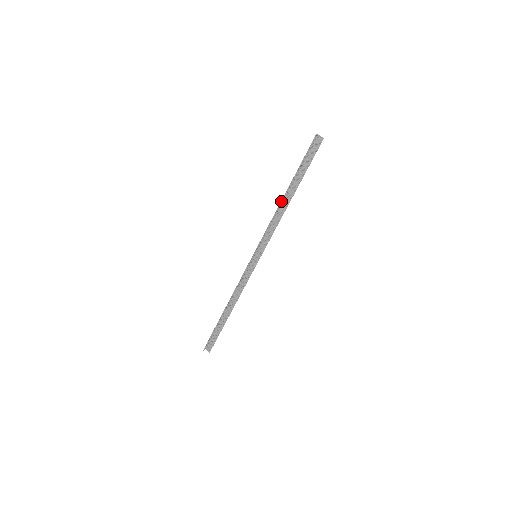
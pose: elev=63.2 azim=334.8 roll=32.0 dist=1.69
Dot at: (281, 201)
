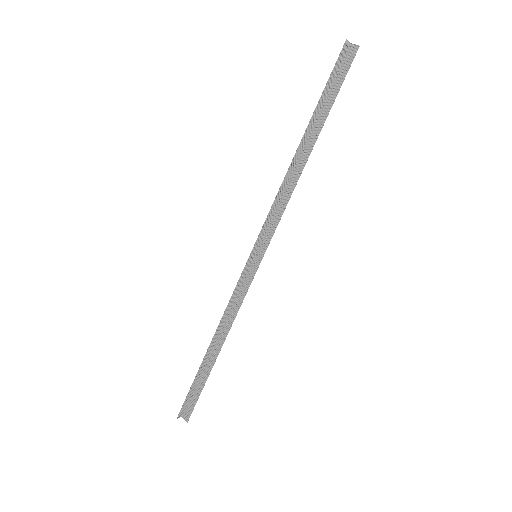
Dot at: (293, 159)
